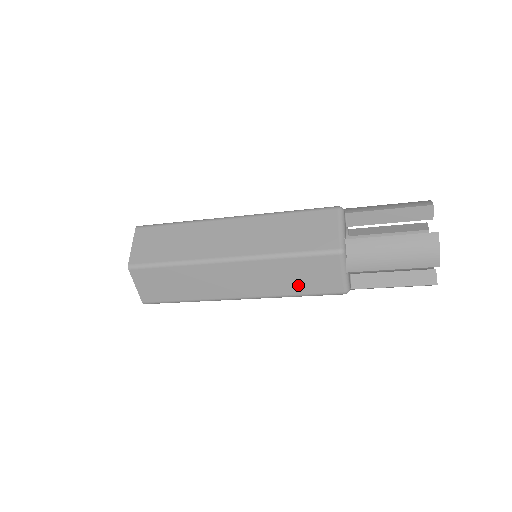
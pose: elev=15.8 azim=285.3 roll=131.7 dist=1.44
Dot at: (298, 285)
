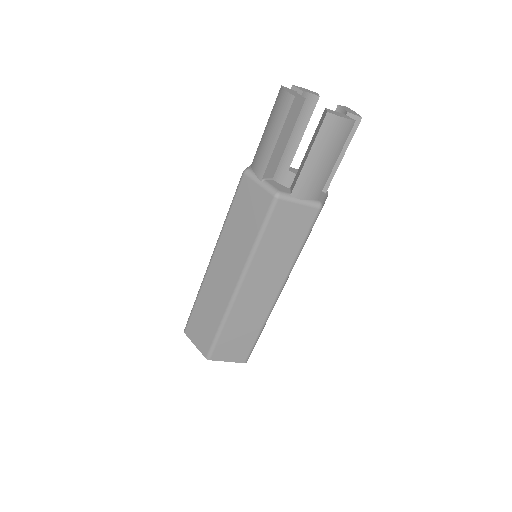
Dot at: (250, 229)
